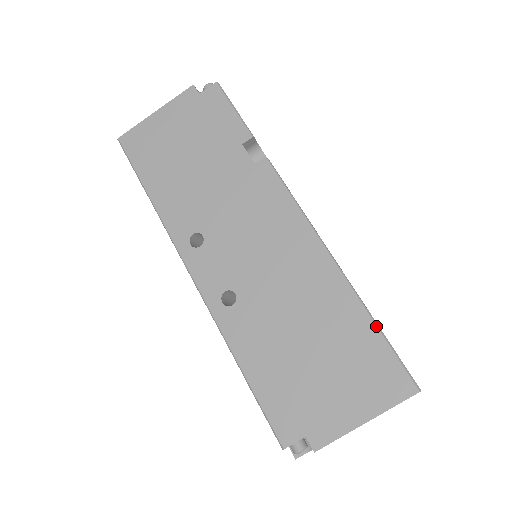
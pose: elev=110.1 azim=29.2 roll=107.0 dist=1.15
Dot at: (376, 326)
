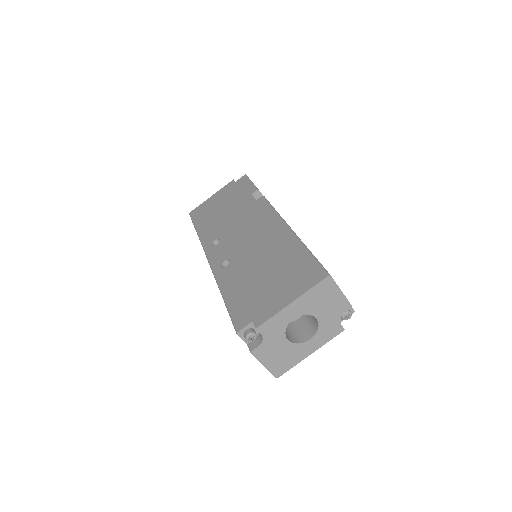
Dot at: (307, 250)
